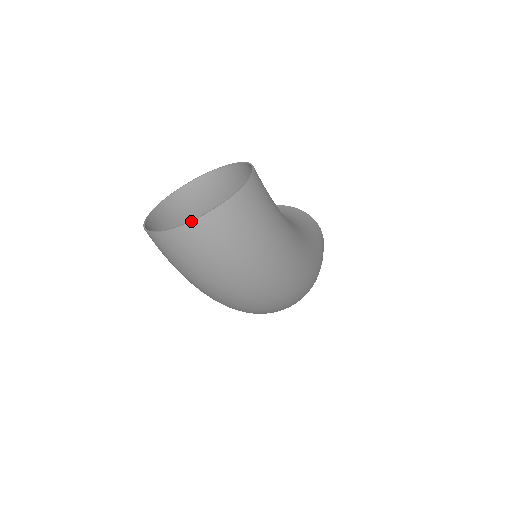
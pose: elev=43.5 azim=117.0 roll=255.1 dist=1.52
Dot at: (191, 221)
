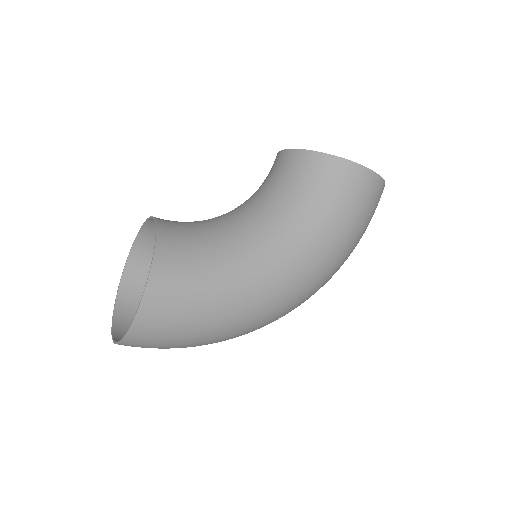
Dot at: (114, 343)
